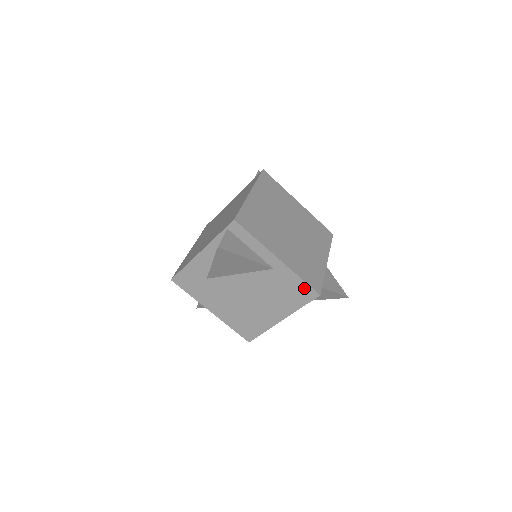
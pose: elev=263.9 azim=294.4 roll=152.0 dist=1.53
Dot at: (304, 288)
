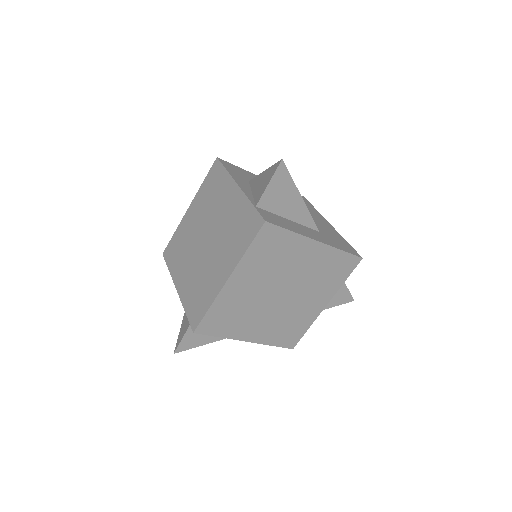
Dot at: occluded
